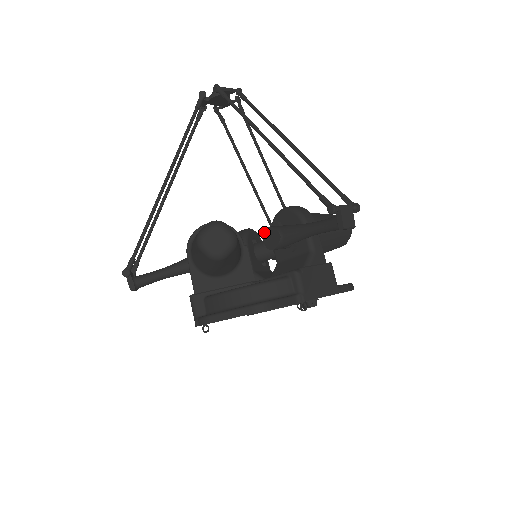
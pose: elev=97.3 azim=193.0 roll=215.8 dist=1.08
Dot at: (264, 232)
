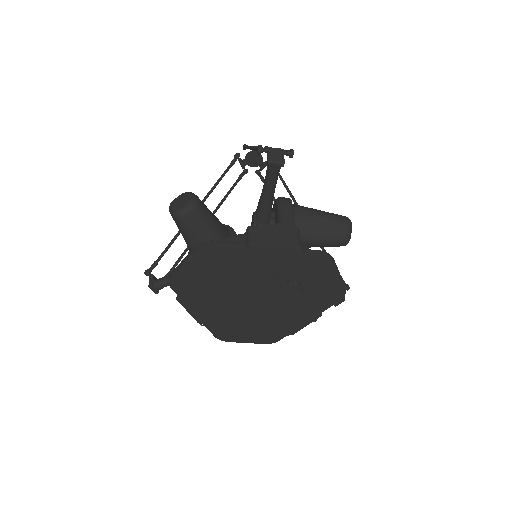
Dot at: (251, 222)
